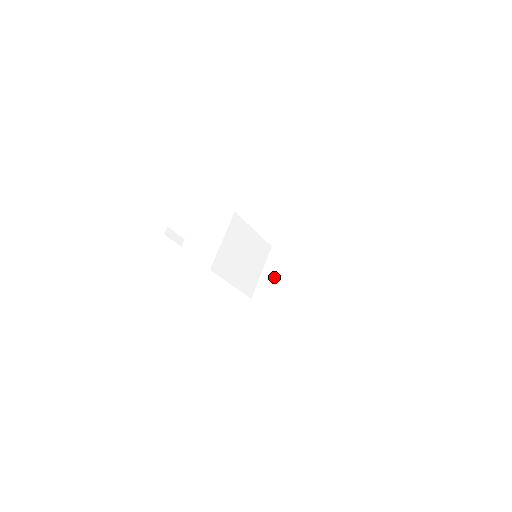
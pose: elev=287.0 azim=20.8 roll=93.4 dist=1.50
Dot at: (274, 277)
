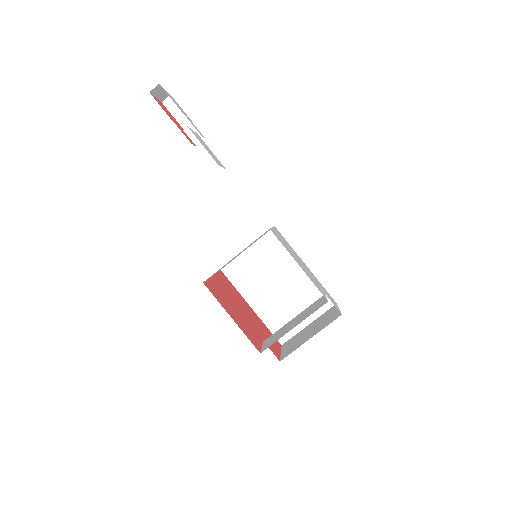
Dot at: (257, 266)
